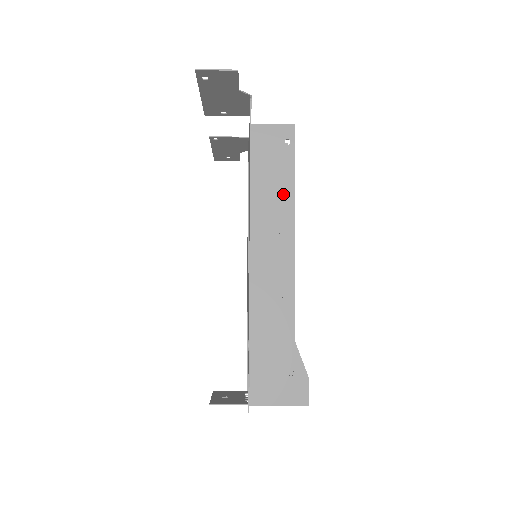
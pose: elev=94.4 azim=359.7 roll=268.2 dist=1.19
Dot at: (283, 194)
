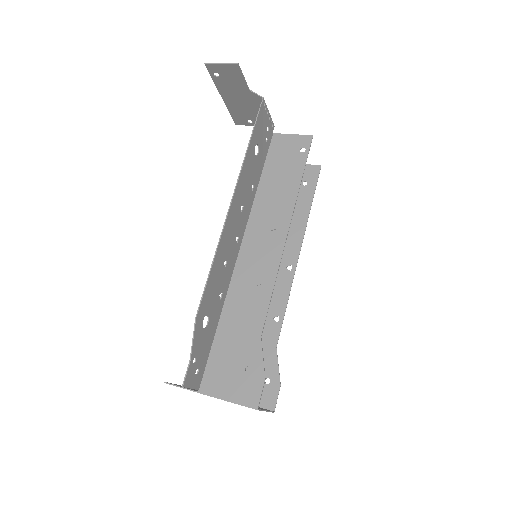
Dot at: (286, 195)
